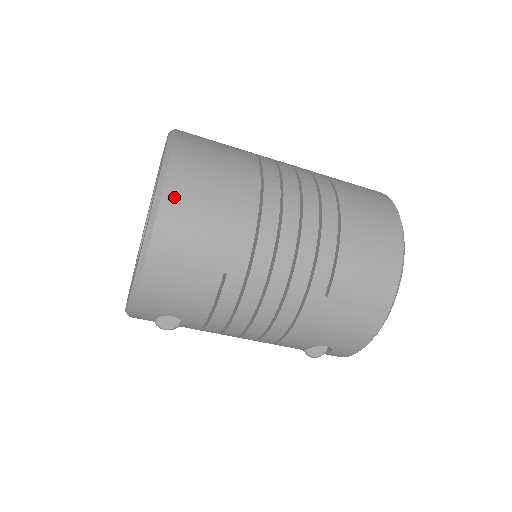
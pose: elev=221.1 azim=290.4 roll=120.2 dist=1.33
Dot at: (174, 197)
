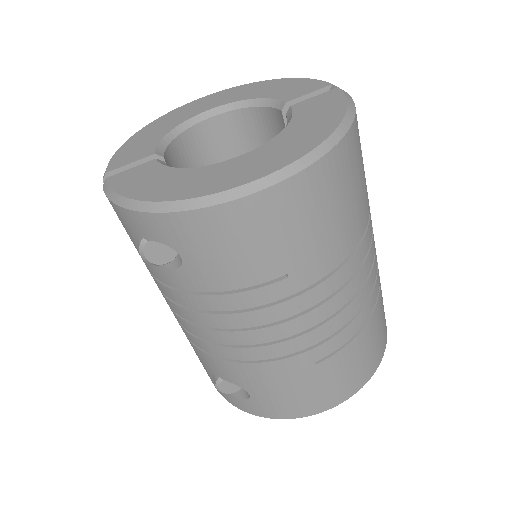
Dot at: (333, 165)
